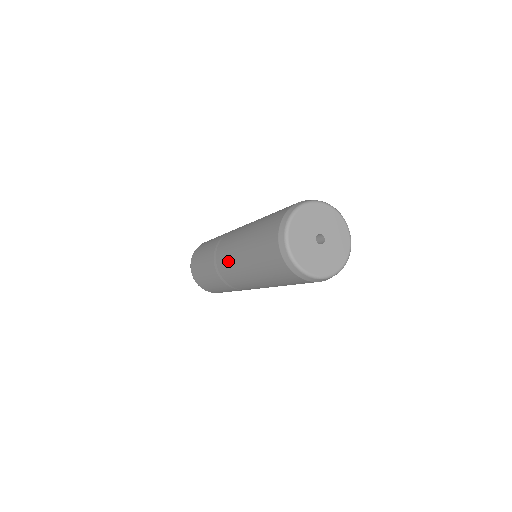
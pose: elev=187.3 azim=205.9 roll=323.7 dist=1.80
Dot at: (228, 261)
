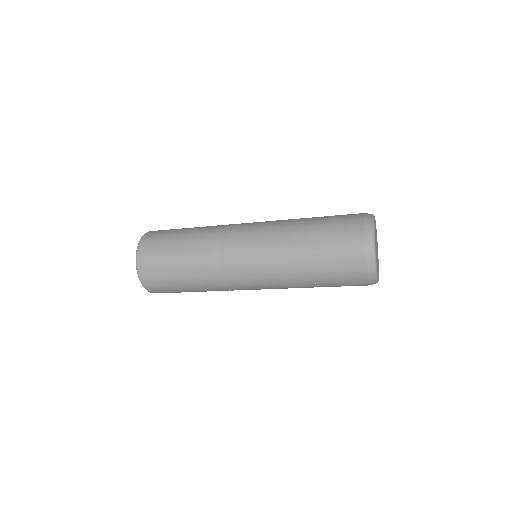
Dot at: (253, 275)
